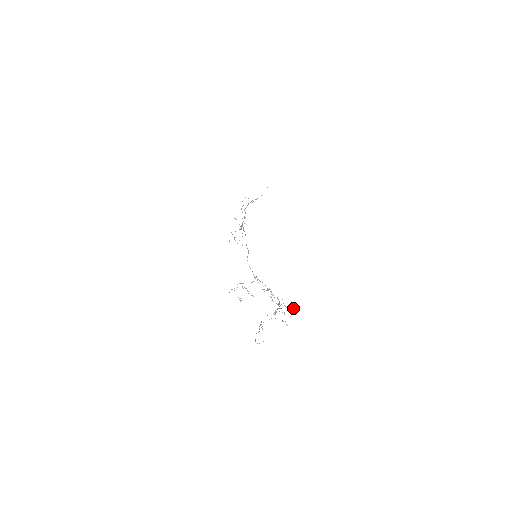
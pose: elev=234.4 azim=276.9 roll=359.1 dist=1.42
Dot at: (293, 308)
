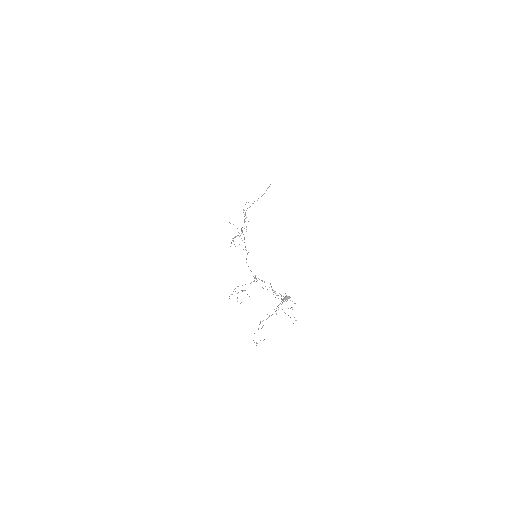
Dot at: (286, 297)
